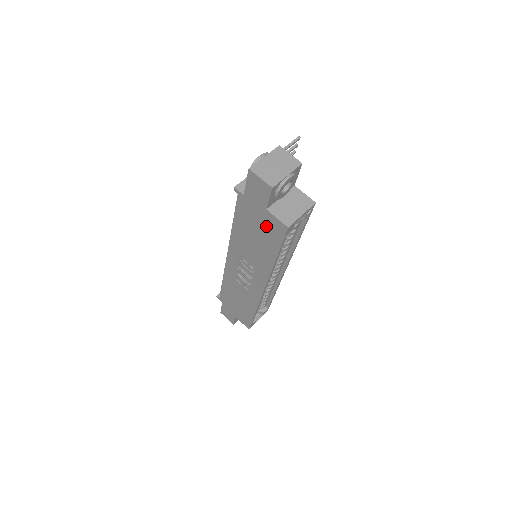
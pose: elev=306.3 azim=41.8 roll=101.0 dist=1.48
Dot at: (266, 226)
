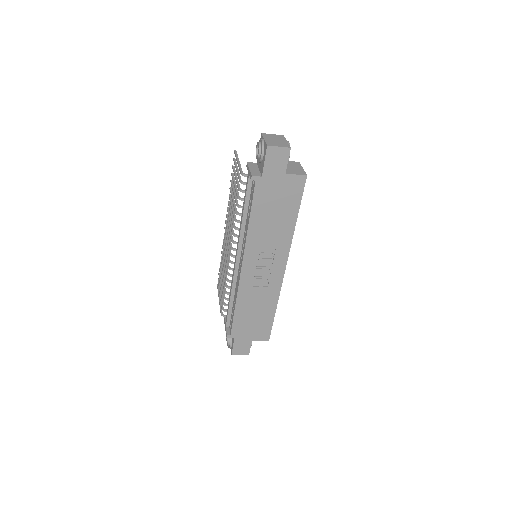
Dot at: (286, 191)
